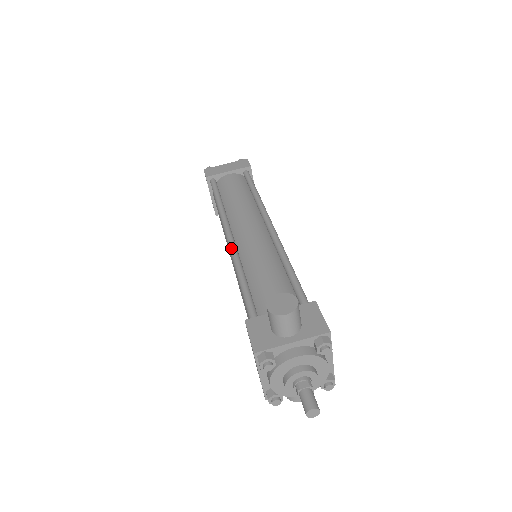
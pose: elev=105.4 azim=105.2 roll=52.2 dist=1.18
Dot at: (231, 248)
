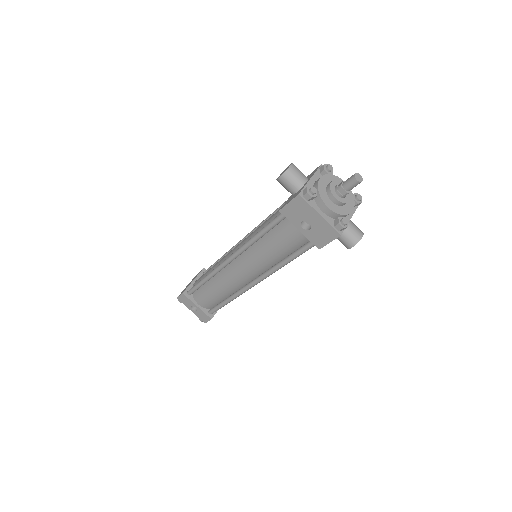
Dot at: (236, 251)
